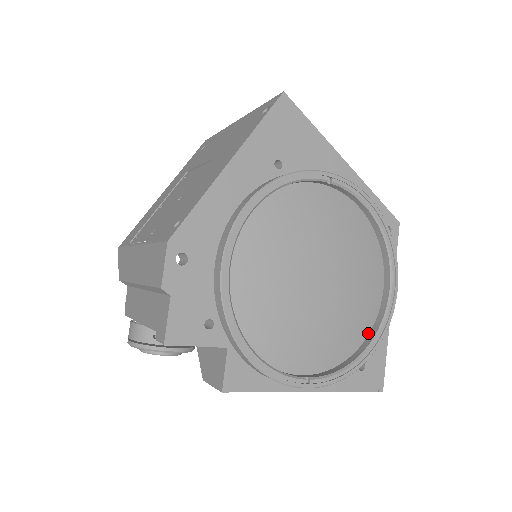
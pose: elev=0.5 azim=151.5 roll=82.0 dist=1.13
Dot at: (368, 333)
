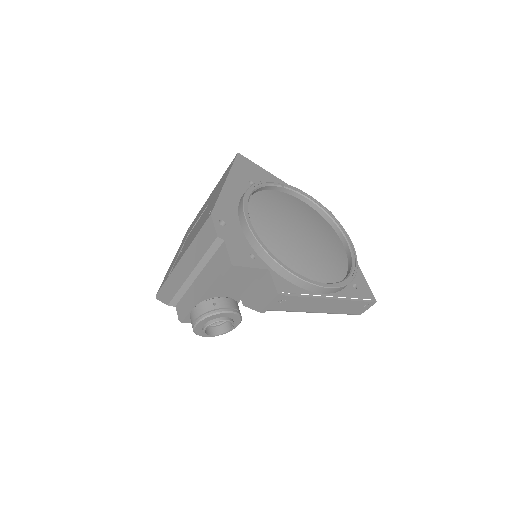
Dot at: (347, 266)
